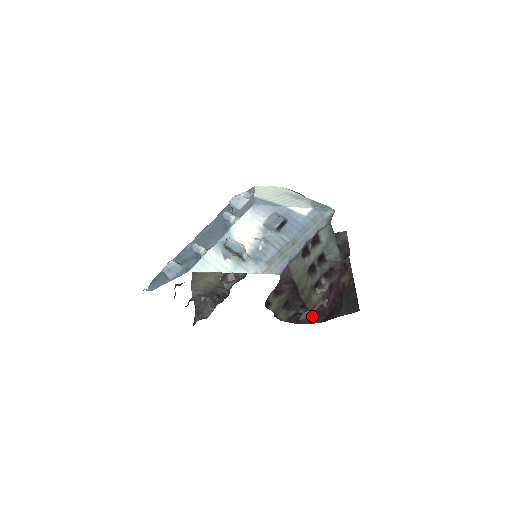
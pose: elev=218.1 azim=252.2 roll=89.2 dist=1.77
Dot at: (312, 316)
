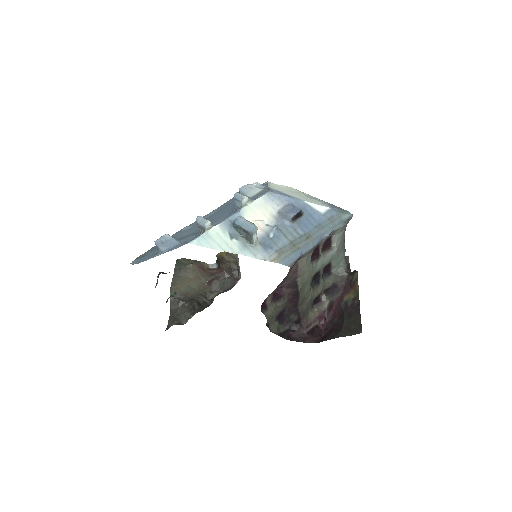
Dot at: (306, 335)
